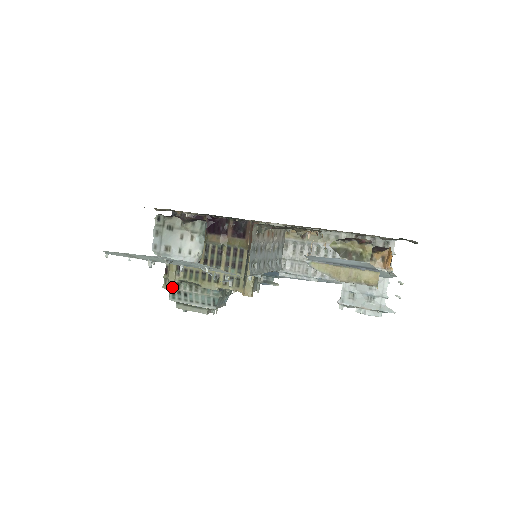
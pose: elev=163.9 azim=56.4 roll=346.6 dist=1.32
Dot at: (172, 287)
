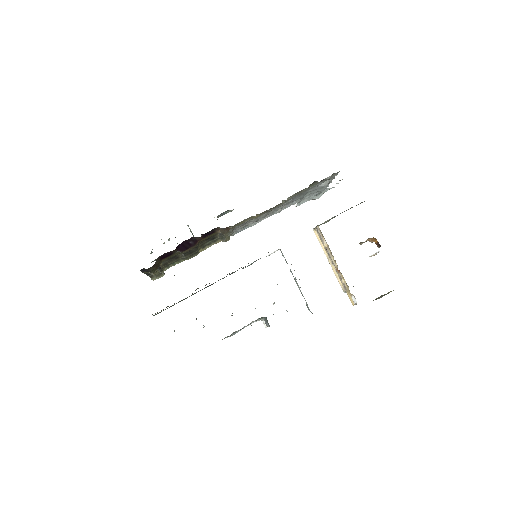
Dot at: (161, 276)
